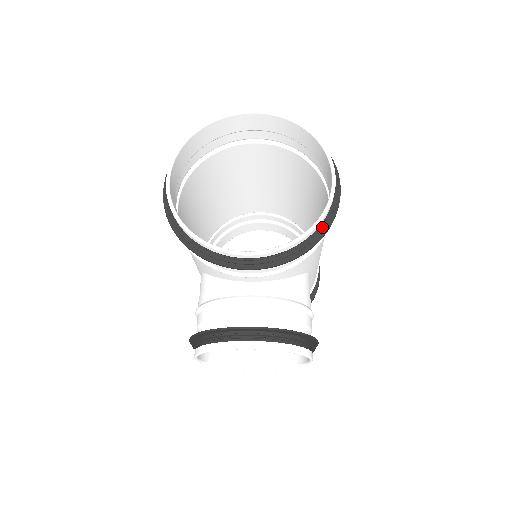
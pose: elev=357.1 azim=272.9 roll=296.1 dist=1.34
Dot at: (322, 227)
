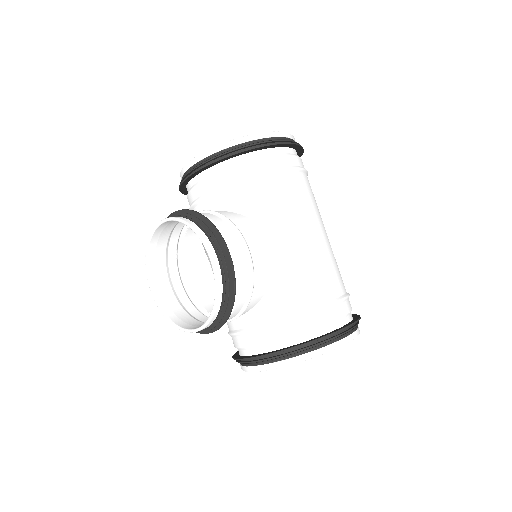
Dot at: (248, 146)
